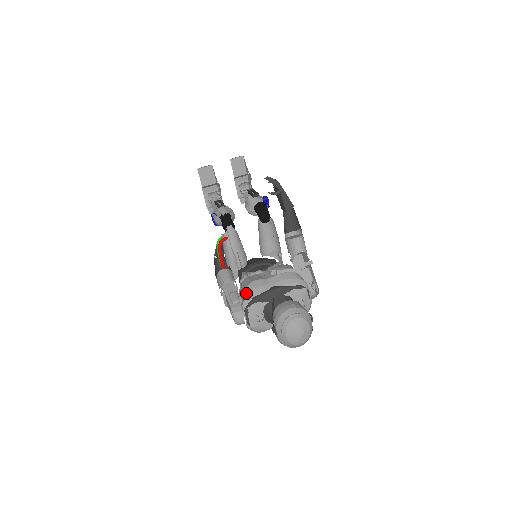
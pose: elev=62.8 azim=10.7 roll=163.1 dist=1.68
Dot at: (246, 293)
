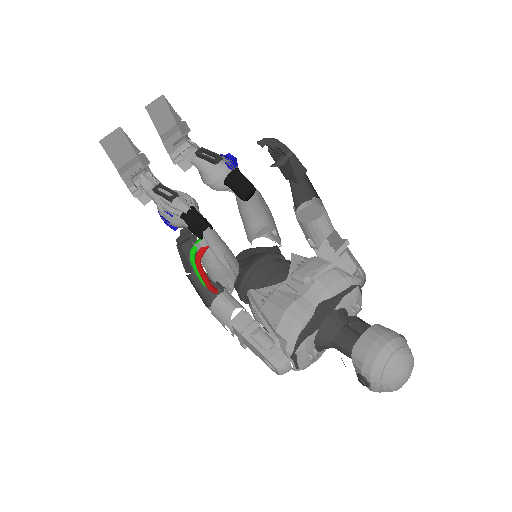
Dot at: (285, 332)
